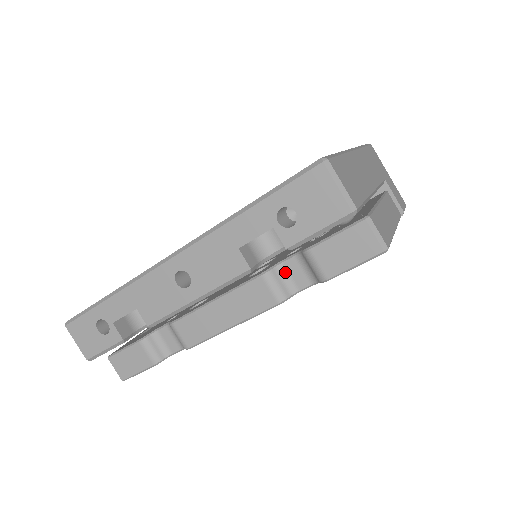
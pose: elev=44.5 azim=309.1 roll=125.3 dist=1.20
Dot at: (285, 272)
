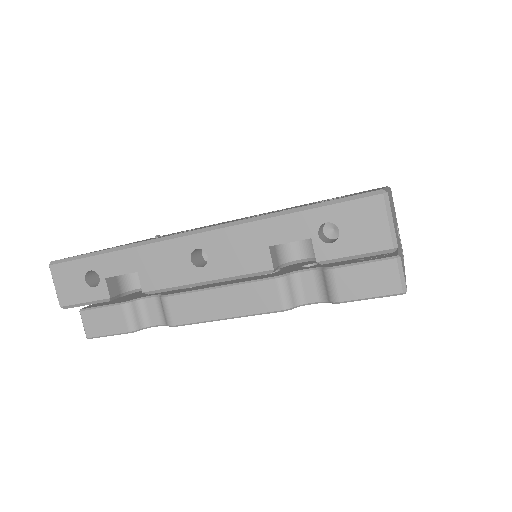
Dot at: (298, 282)
